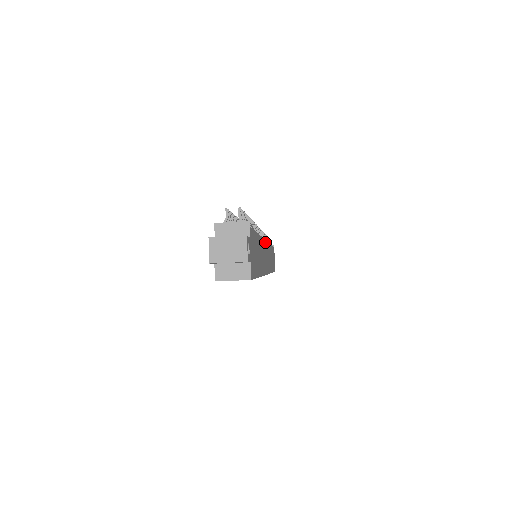
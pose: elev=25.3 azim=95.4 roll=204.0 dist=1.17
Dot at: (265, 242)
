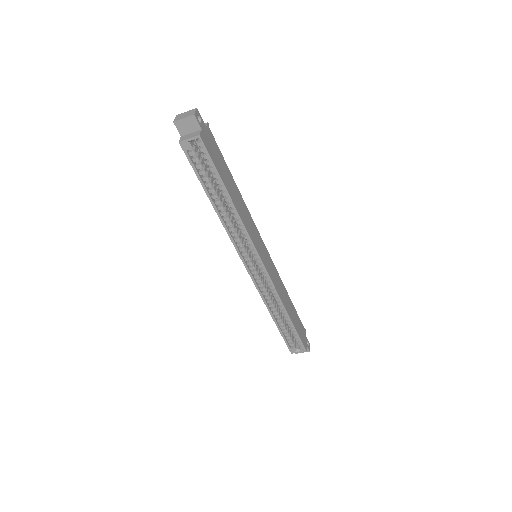
Dot at: (259, 236)
